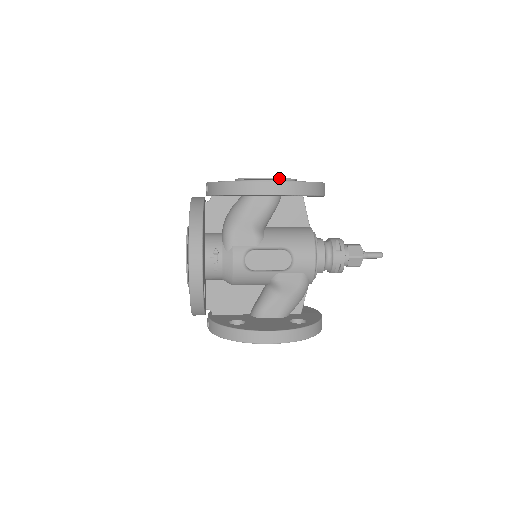
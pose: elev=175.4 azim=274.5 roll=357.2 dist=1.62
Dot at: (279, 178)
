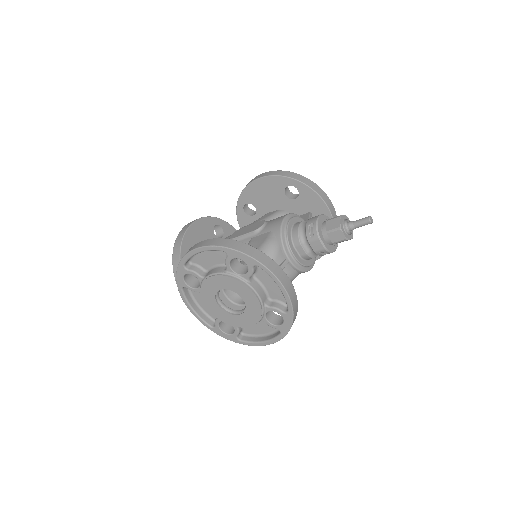
Dot at: occluded
